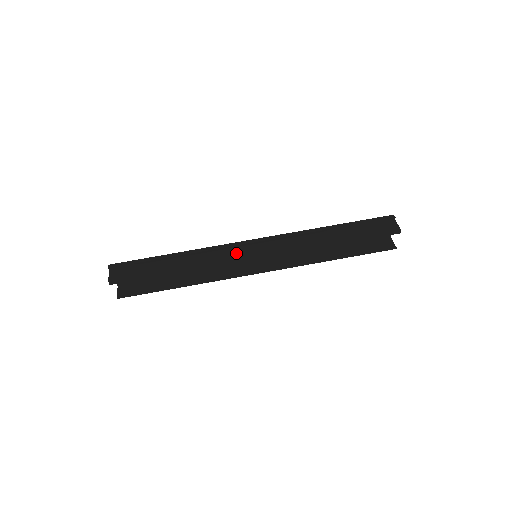
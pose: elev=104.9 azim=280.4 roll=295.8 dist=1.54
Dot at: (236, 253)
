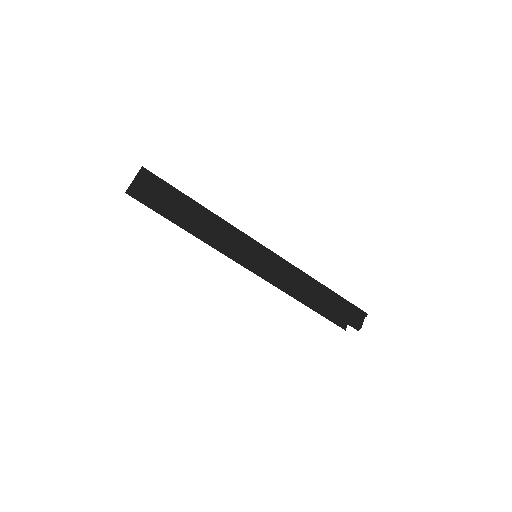
Dot at: (245, 248)
